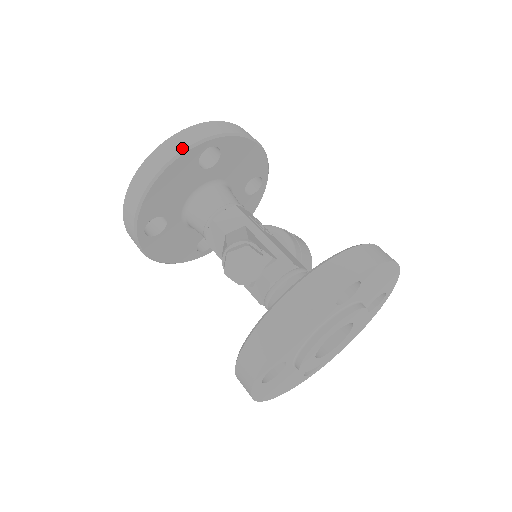
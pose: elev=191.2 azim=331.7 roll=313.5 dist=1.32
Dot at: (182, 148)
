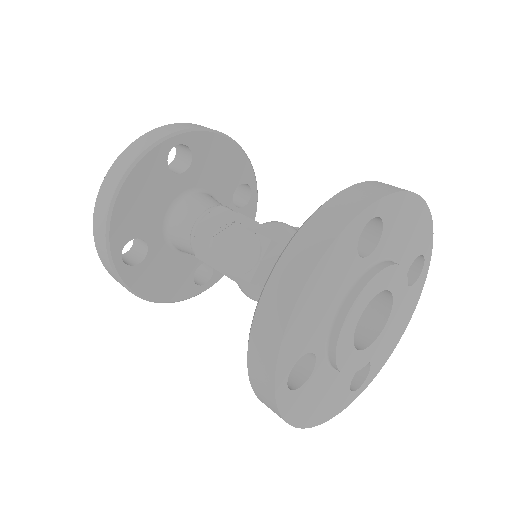
Dot at: (144, 149)
